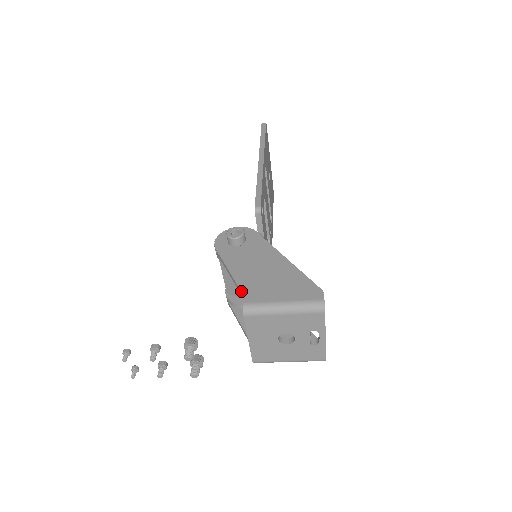
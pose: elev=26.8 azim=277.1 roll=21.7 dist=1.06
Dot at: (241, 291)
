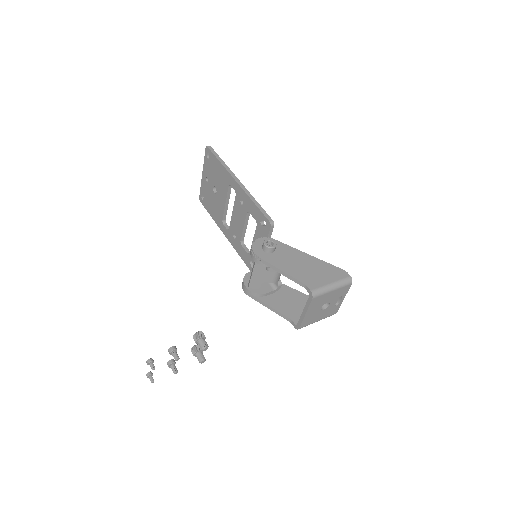
Dot at: (303, 283)
